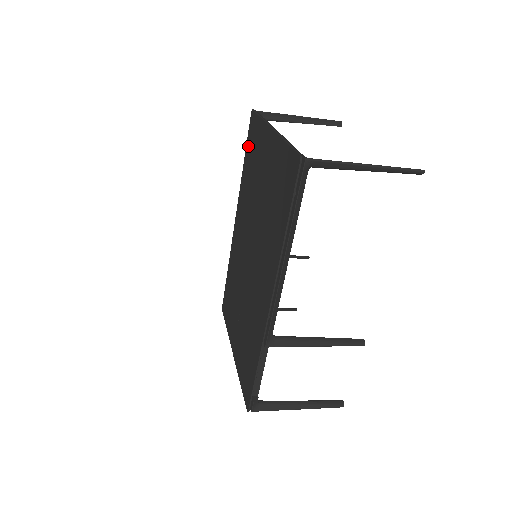
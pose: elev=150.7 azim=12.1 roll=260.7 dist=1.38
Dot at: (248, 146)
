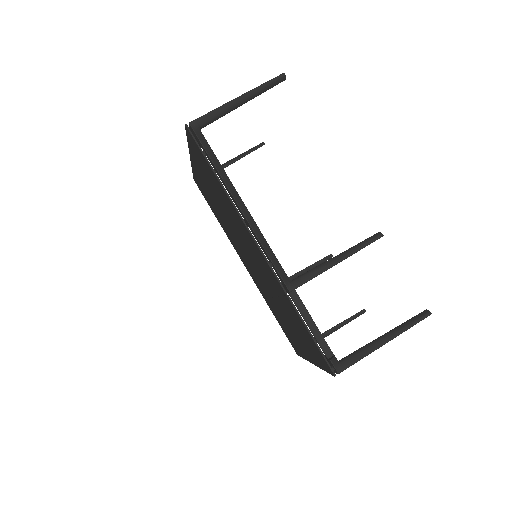
Dot at: (208, 202)
